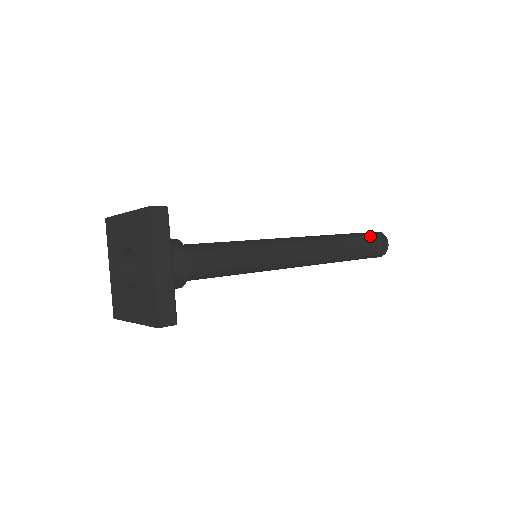
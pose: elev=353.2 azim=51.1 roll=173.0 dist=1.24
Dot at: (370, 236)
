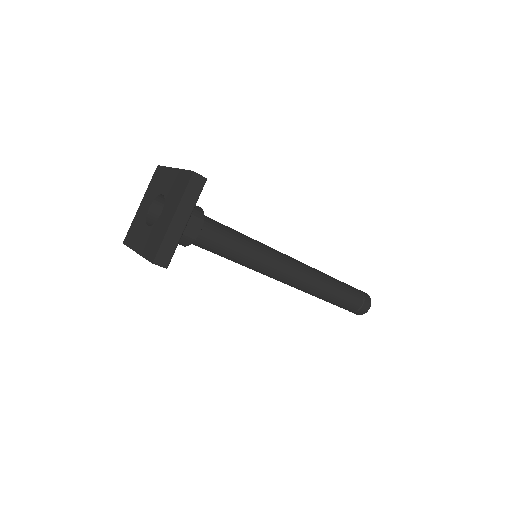
Dot at: (358, 293)
